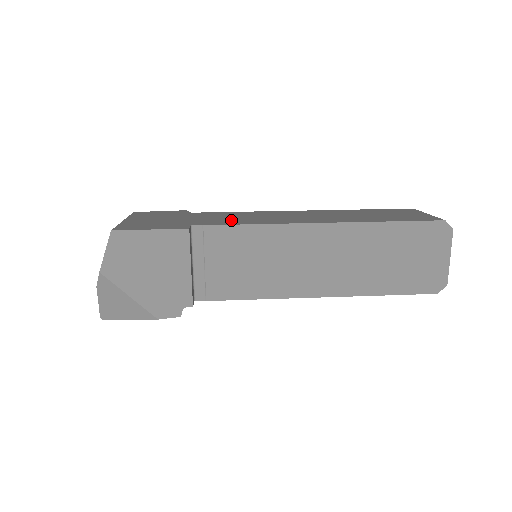
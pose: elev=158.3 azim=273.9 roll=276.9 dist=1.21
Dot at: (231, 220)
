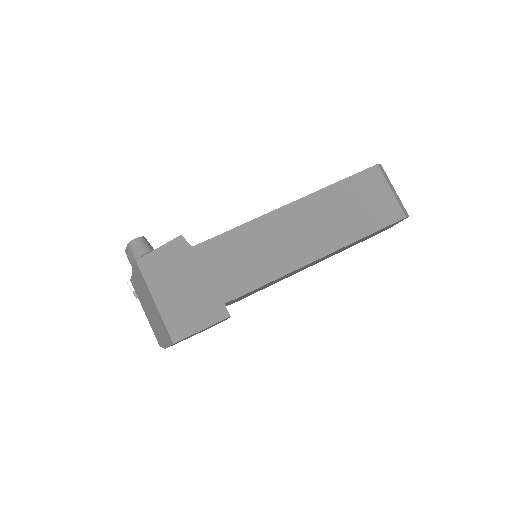
Dot at: (247, 272)
